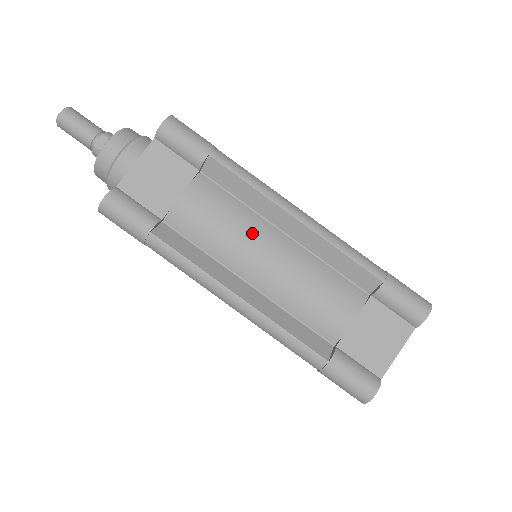
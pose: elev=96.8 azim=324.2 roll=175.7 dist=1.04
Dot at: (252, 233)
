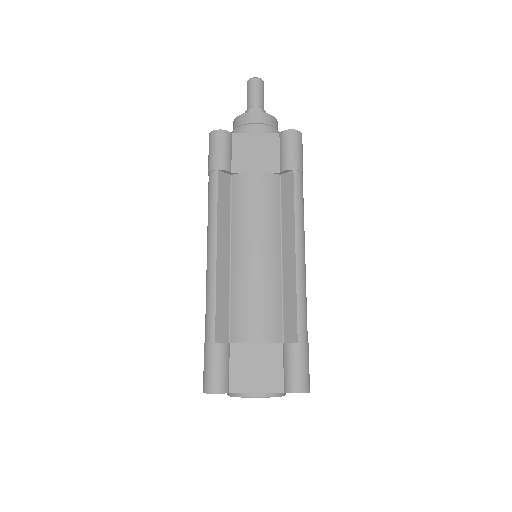
Dot at: (265, 232)
